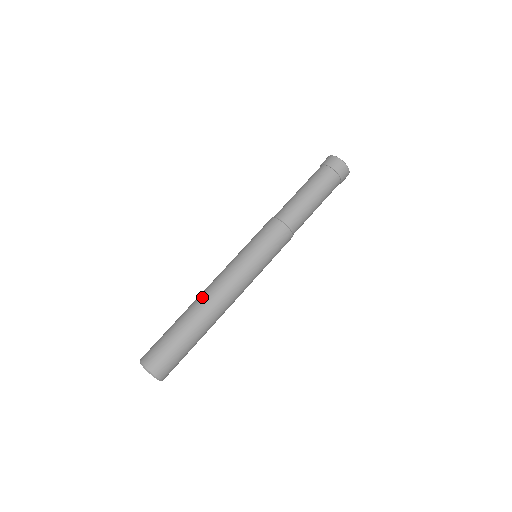
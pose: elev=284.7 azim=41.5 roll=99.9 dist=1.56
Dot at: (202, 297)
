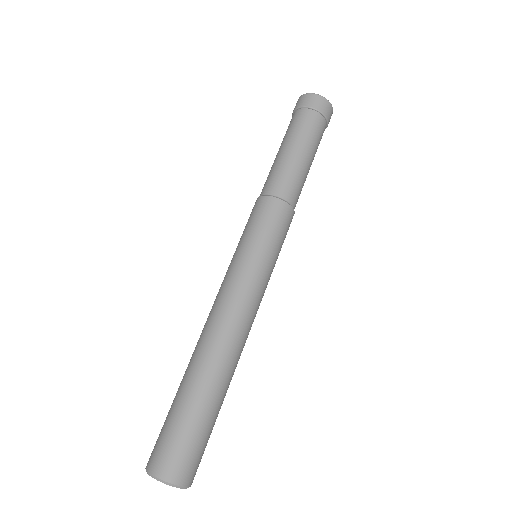
Dot at: (226, 347)
